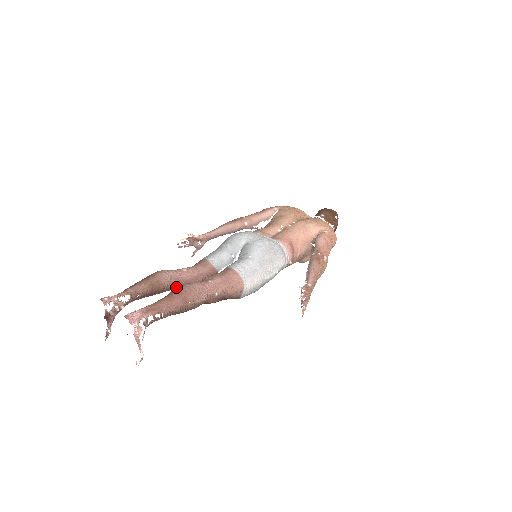
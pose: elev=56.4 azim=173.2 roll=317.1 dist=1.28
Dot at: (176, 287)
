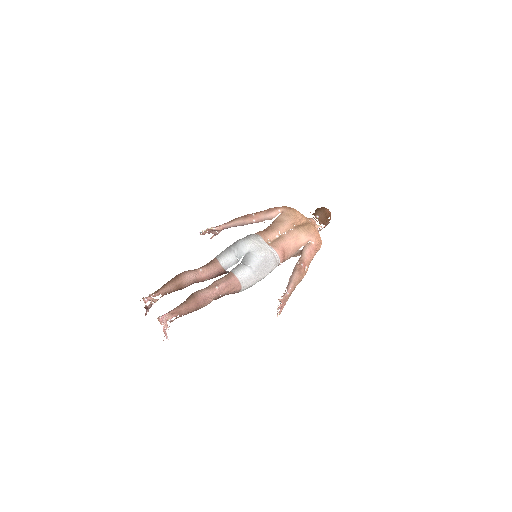
Dot at: (193, 293)
